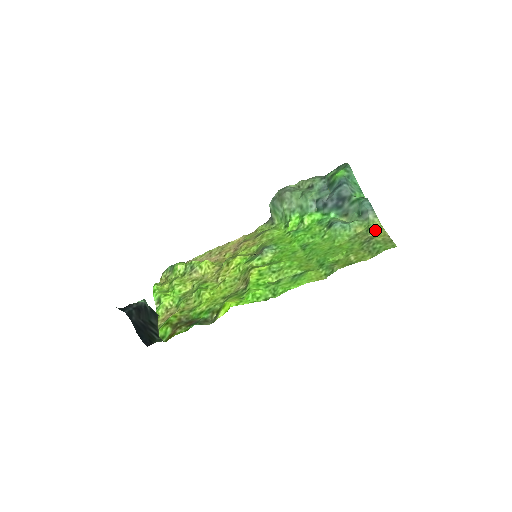
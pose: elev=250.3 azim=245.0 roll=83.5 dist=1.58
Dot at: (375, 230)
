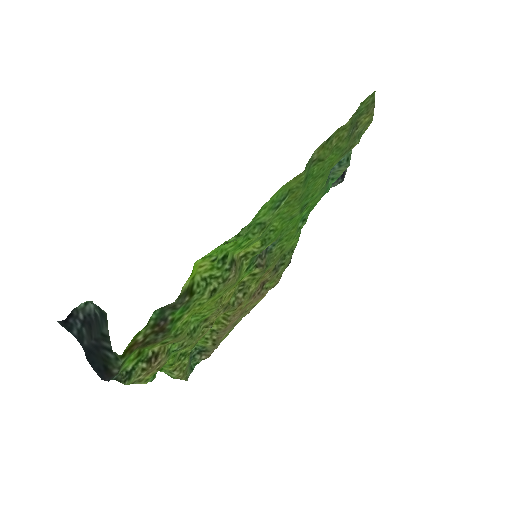
Dot at: (364, 127)
